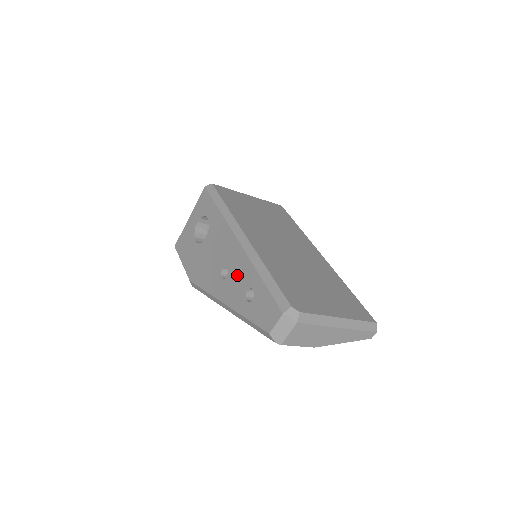
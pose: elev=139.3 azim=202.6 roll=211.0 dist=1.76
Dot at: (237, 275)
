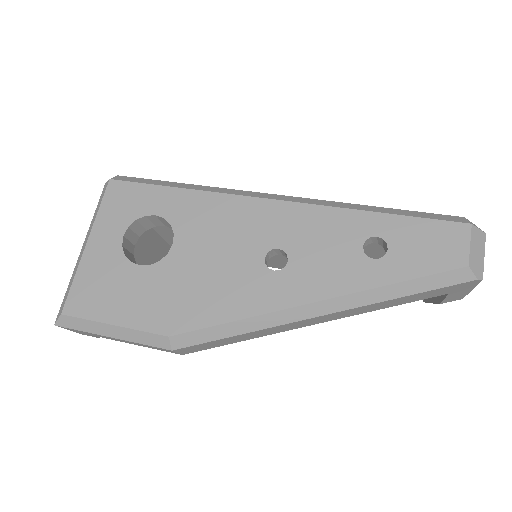
Dot at: (317, 242)
